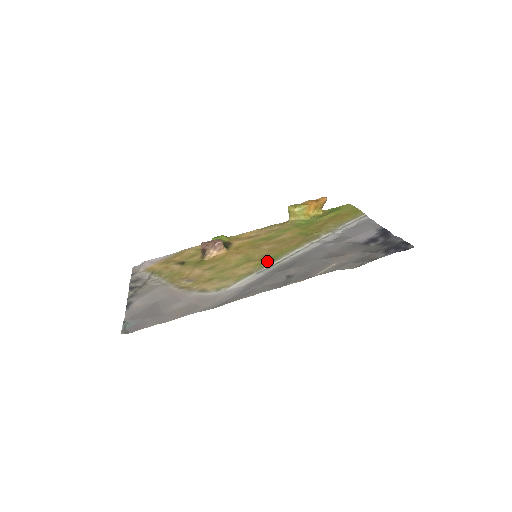
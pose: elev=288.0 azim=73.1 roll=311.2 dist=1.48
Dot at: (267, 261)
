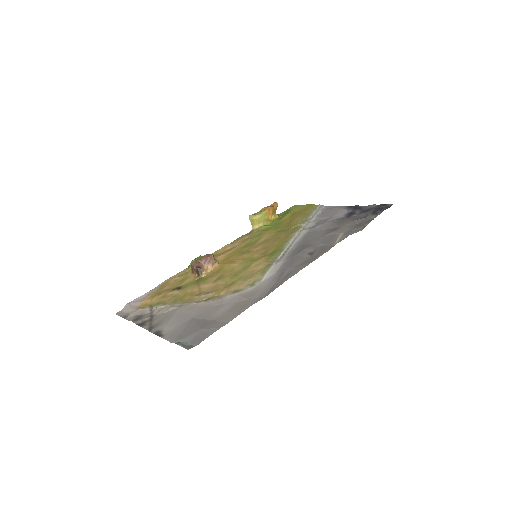
Dot at: (274, 254)
